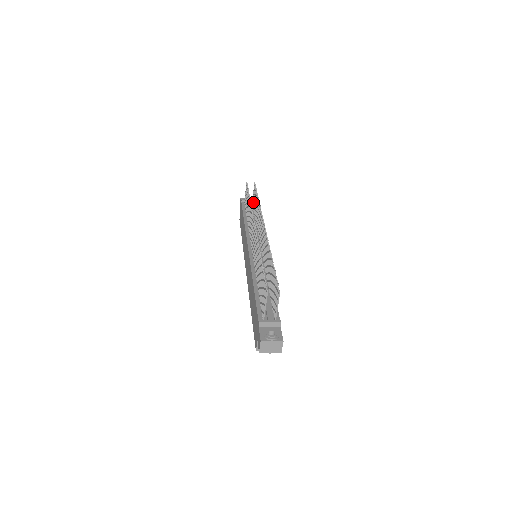
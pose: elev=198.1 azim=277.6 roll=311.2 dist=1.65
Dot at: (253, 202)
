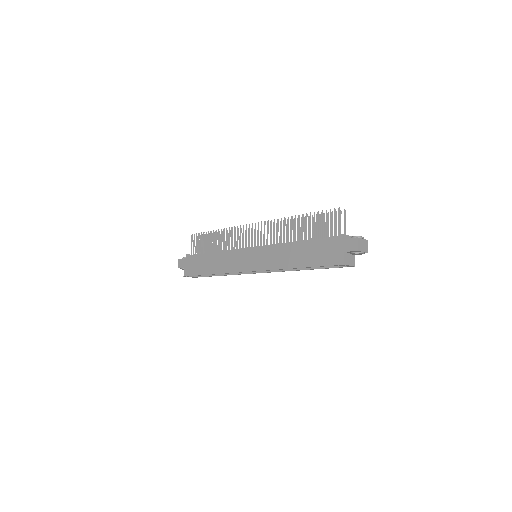
Dot at: (201, 251)
